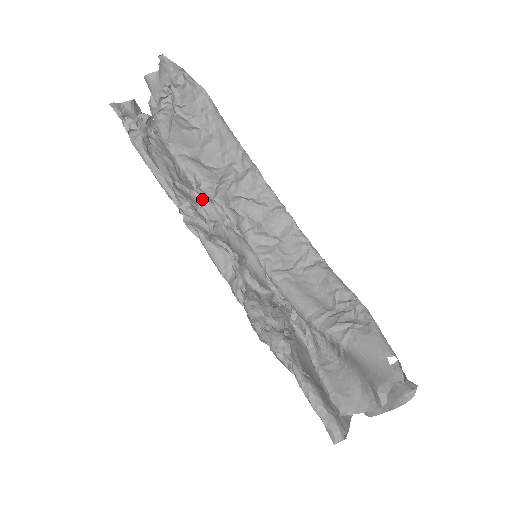
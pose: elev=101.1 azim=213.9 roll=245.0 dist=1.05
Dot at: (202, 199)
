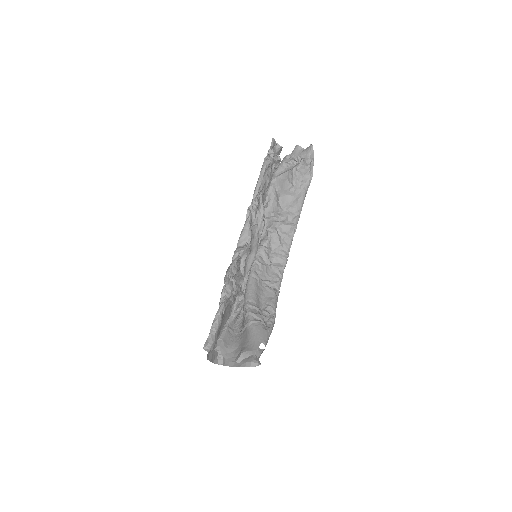
Dot at: (262, 212)
